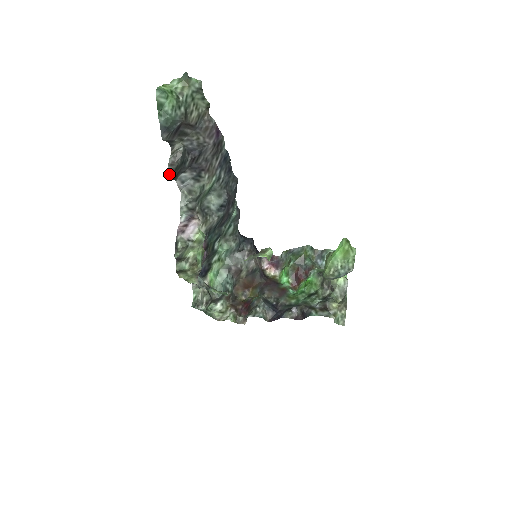
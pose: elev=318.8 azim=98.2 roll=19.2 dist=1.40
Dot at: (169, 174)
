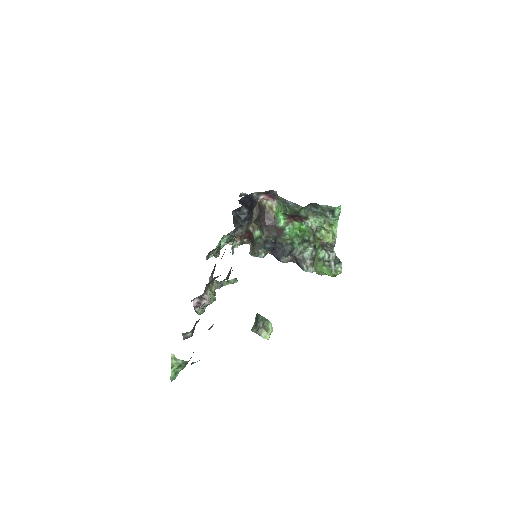
Dot at: occluded
